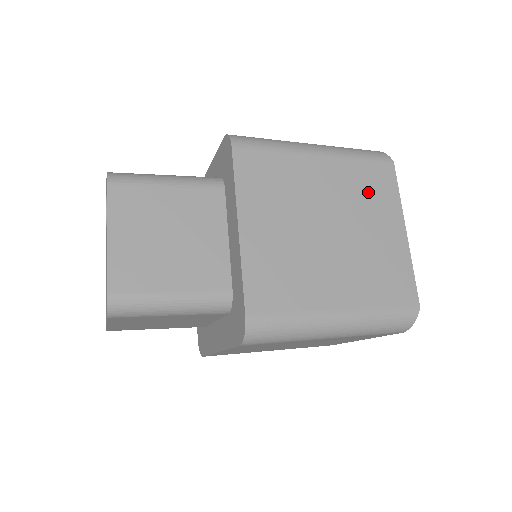
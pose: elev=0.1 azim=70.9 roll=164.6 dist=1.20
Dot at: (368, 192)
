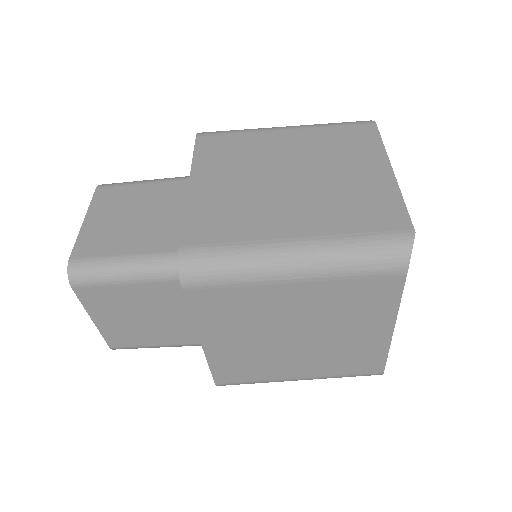
Dot at: (342, 146)
